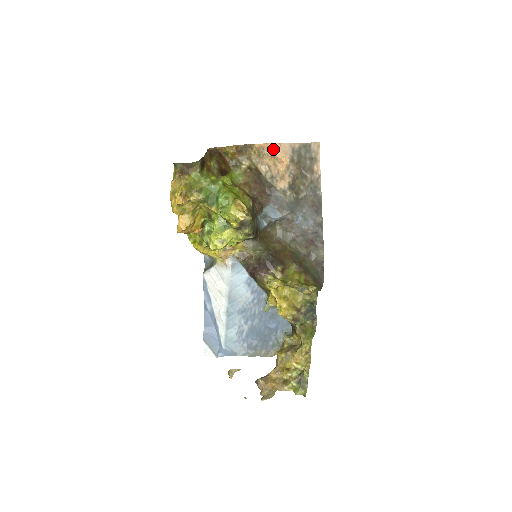
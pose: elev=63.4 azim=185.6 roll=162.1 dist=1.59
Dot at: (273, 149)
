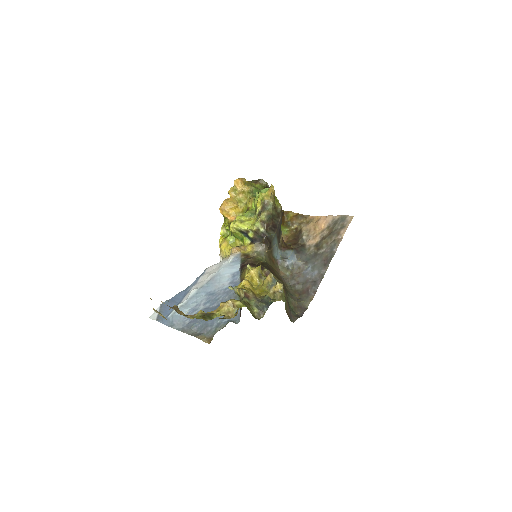
Dot at: (320, 219)
